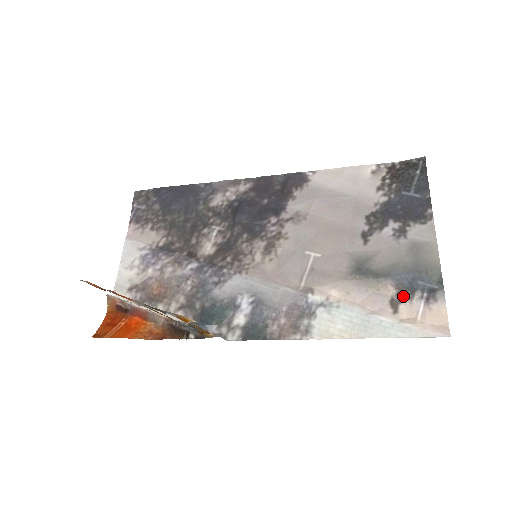
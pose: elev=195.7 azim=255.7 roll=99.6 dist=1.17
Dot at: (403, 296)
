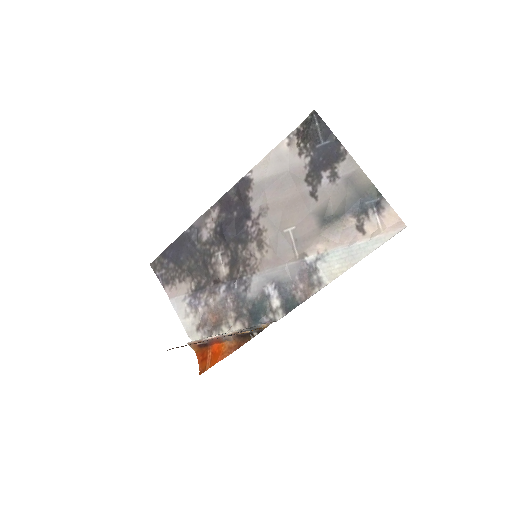
Dot at: (362, 219)
